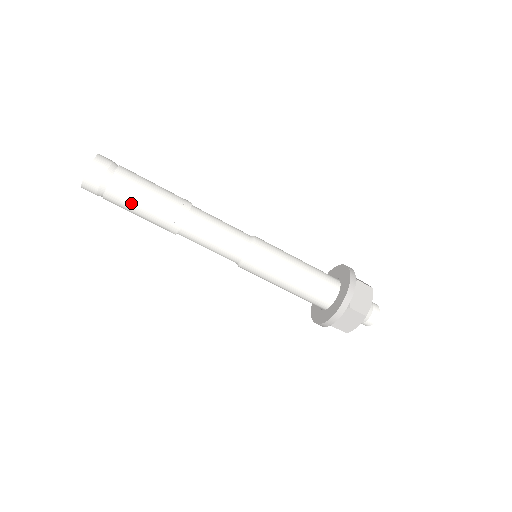
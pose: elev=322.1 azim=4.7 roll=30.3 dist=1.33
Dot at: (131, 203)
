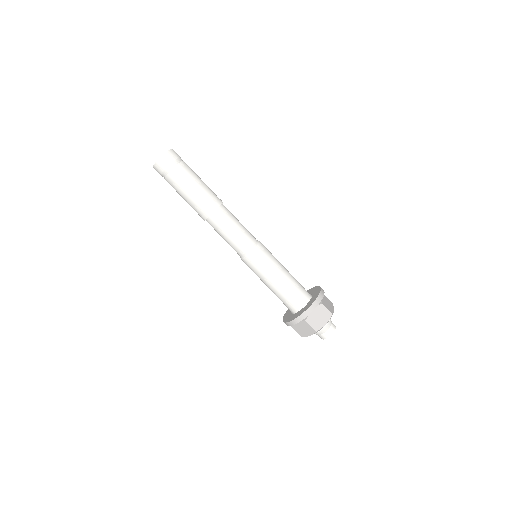
Dot at: (189, 181)
